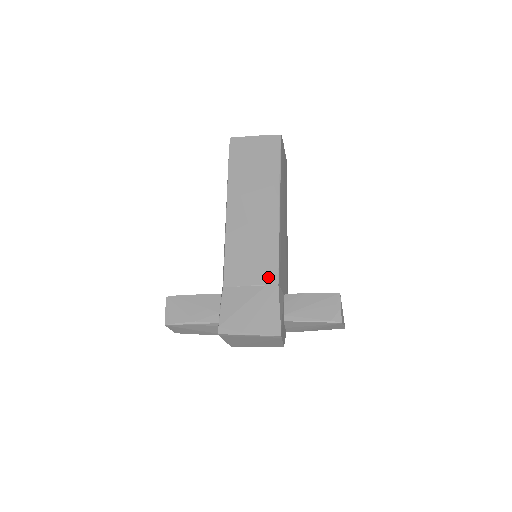
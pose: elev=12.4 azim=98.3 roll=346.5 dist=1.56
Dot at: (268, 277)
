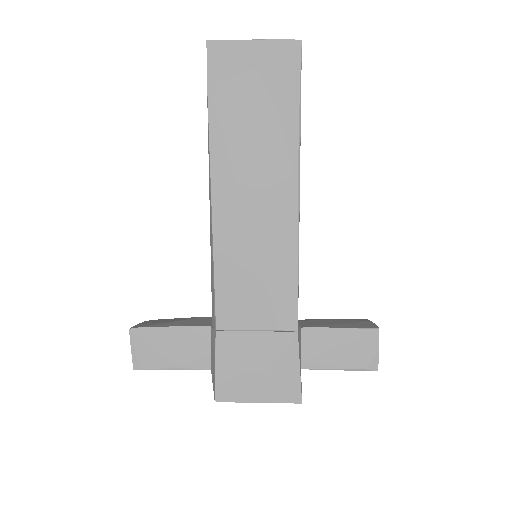
Dot at: (283, 319)
